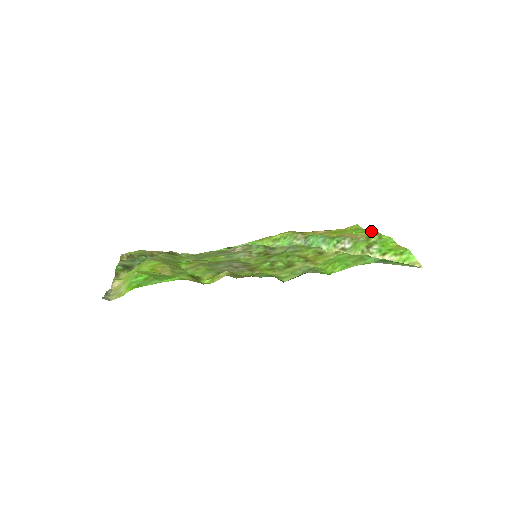
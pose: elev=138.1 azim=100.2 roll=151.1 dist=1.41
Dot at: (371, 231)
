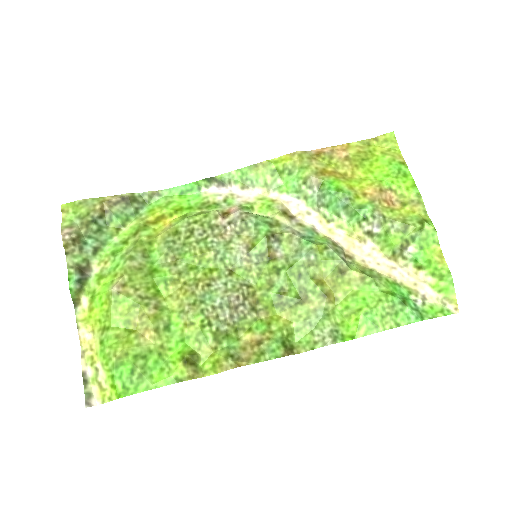
Dot at: (411, 180)
